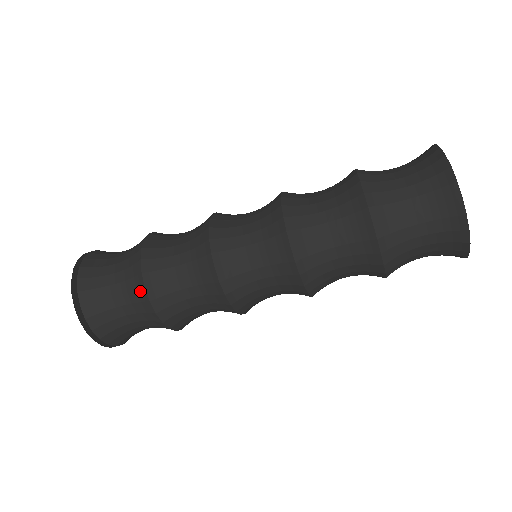
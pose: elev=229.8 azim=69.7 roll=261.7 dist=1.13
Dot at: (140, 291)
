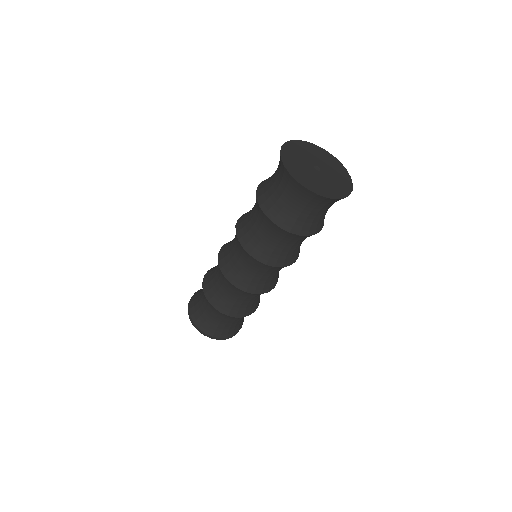
Dot at: (209, 304)
